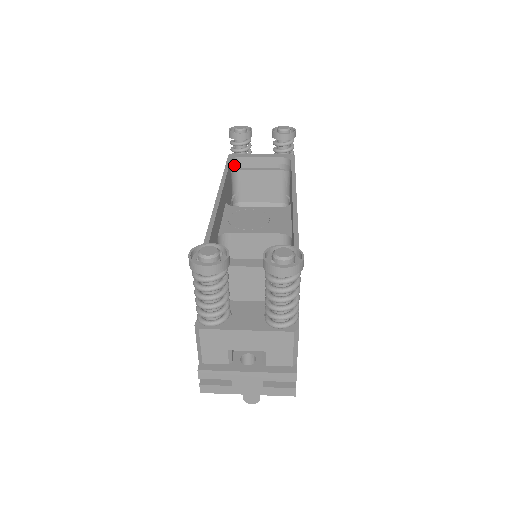
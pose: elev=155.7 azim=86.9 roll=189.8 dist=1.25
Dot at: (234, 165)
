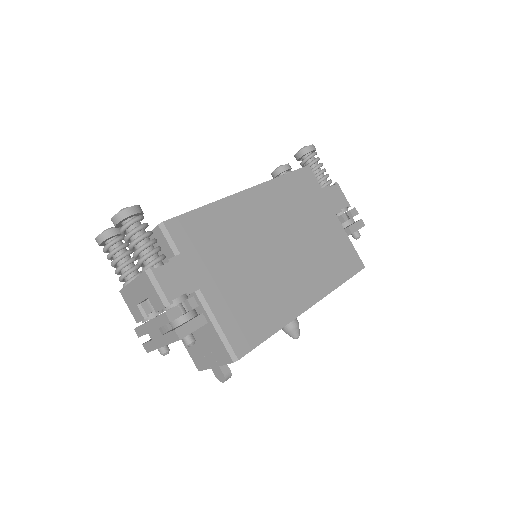
Dot at: occluded
